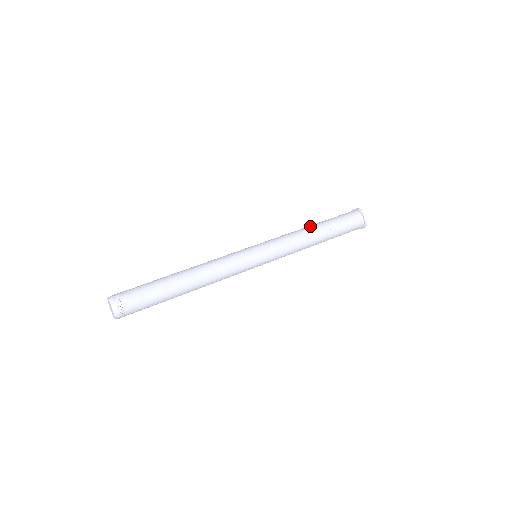
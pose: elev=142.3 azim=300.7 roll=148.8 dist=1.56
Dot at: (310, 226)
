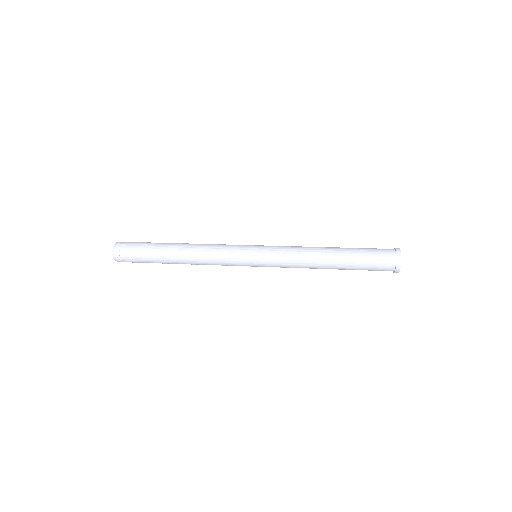
Dot at: (327, 247)
